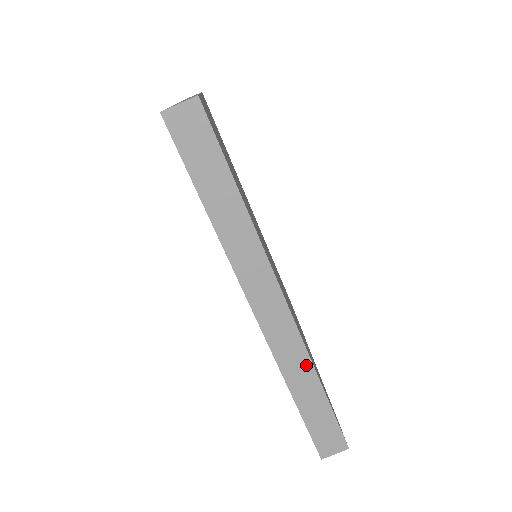
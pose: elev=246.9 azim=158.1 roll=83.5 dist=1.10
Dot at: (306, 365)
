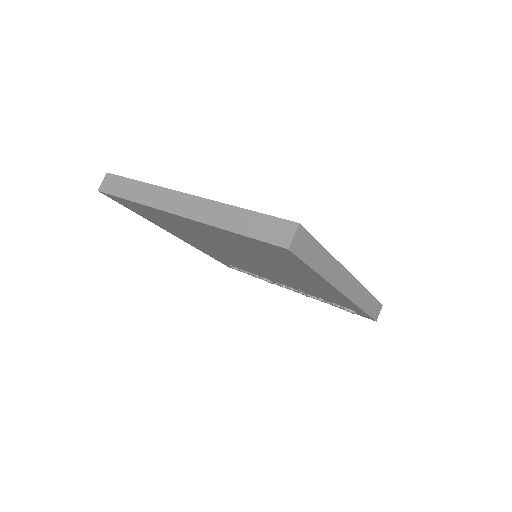
Dot at: (363, 291)
